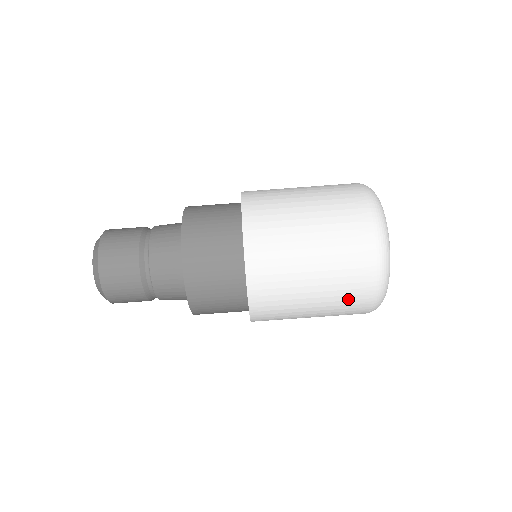
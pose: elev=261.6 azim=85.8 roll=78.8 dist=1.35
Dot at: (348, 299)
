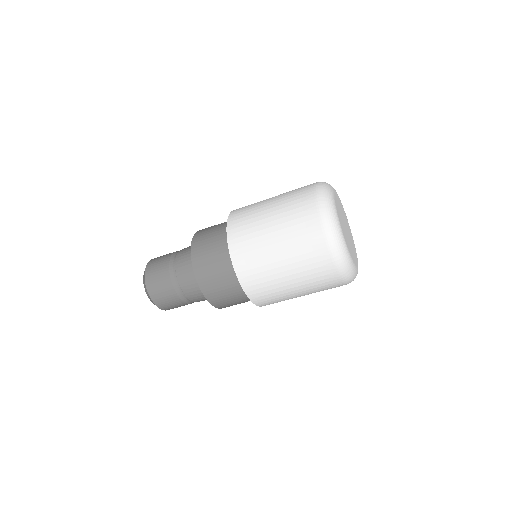
Dot at: occluded
